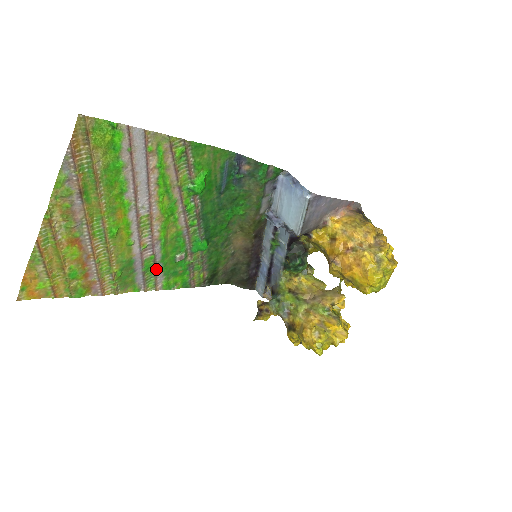
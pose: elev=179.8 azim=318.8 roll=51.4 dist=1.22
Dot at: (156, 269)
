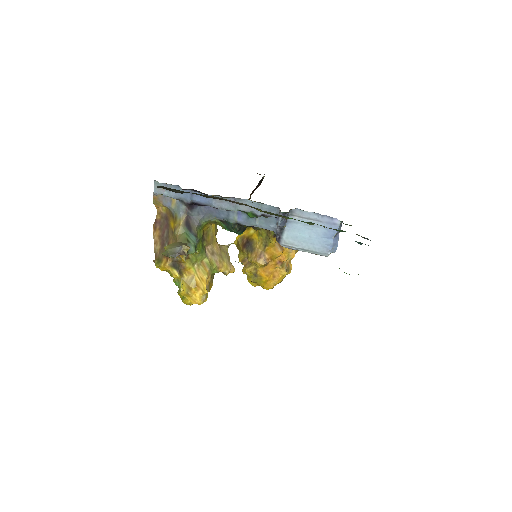
Dot at: occluded
